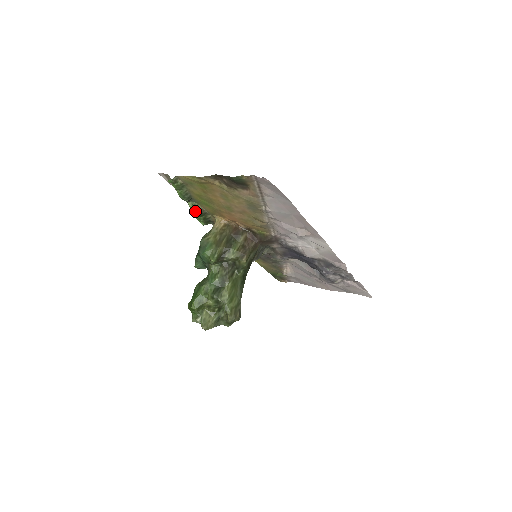
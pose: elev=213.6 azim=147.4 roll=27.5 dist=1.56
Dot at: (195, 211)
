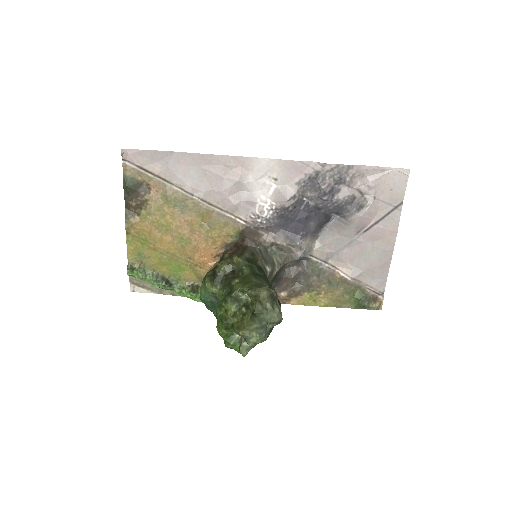
Dot at: (186, 291)
